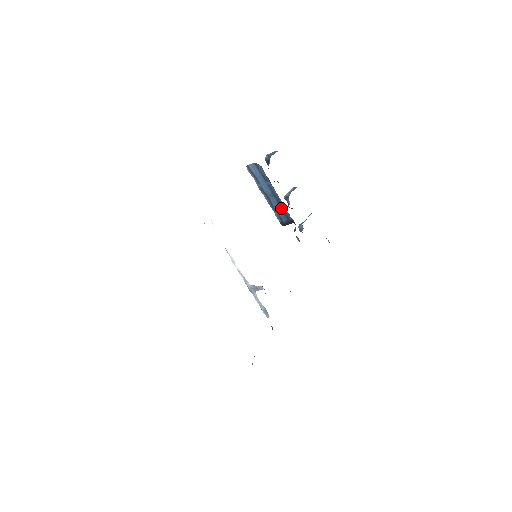
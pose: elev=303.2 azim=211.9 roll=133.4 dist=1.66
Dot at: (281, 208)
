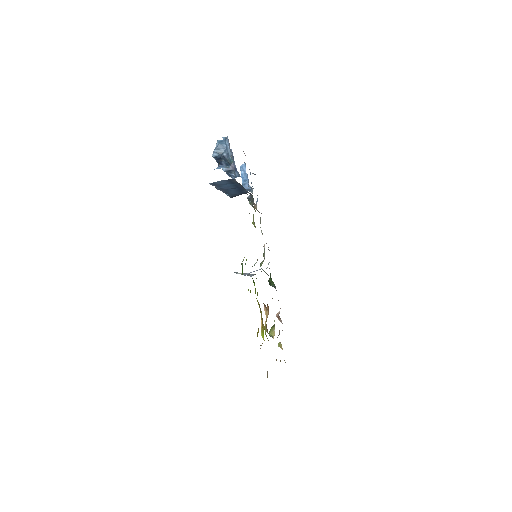
Dot at: (240, 191)
